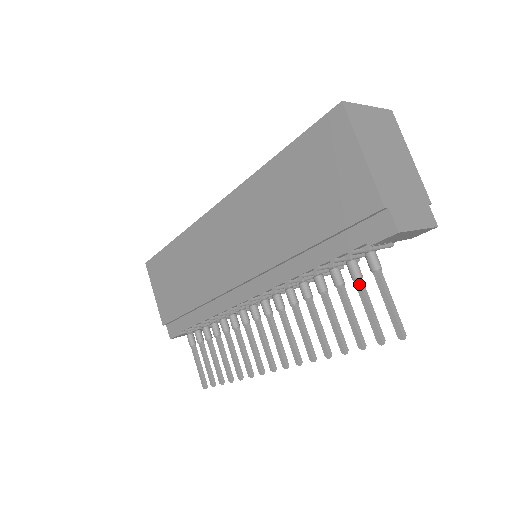
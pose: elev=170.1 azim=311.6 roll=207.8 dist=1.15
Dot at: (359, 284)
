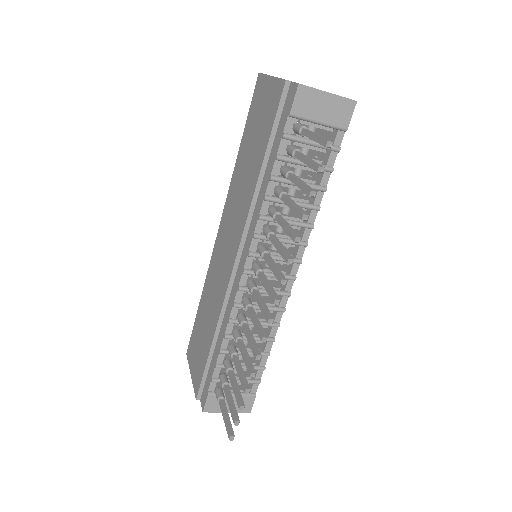
Dot at: (296, 153)
